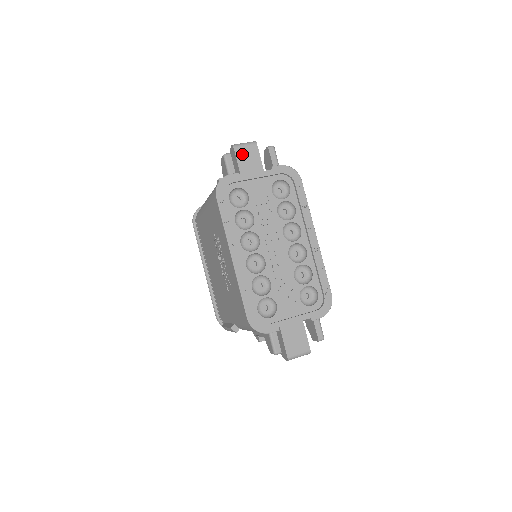
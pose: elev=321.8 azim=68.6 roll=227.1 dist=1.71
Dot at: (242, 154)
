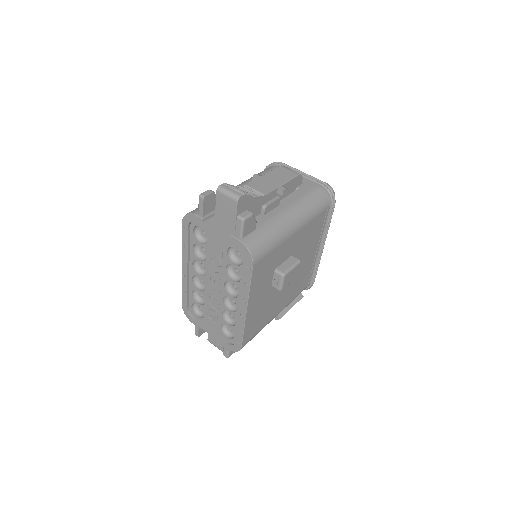
Dot at: (222, 201)
